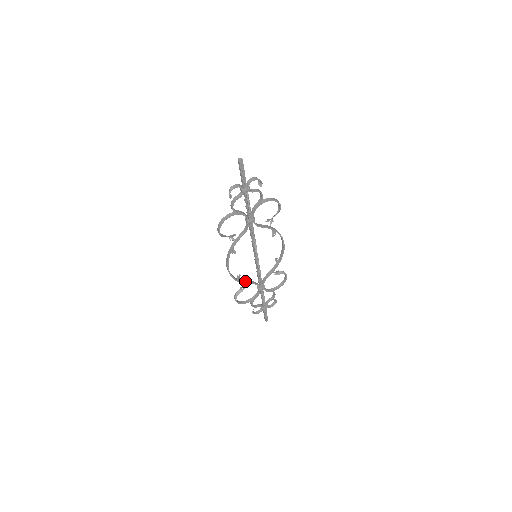
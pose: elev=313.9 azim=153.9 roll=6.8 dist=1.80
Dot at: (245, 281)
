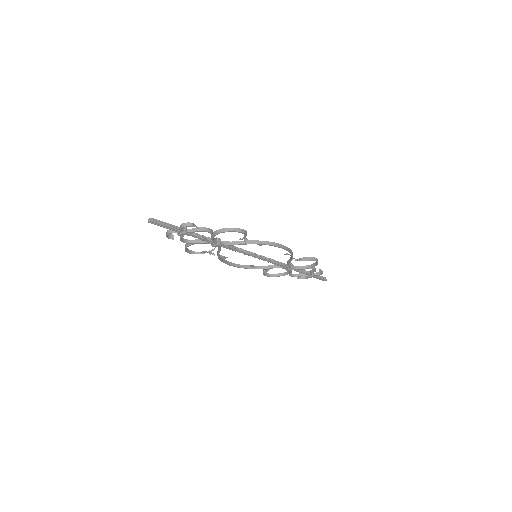
Dot at: (265, 266)
